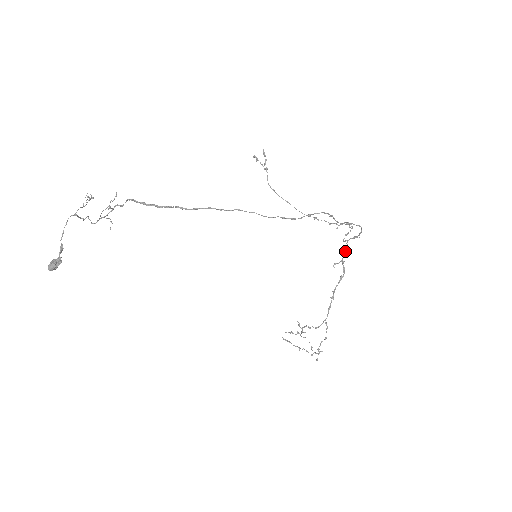
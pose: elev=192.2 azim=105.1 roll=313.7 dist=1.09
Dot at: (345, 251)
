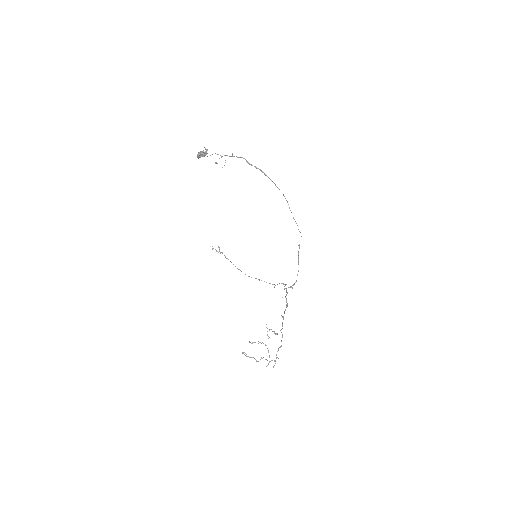
Dot at: (287, 292)
